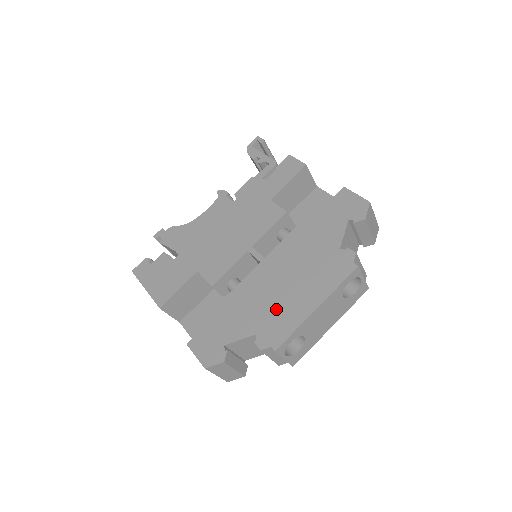
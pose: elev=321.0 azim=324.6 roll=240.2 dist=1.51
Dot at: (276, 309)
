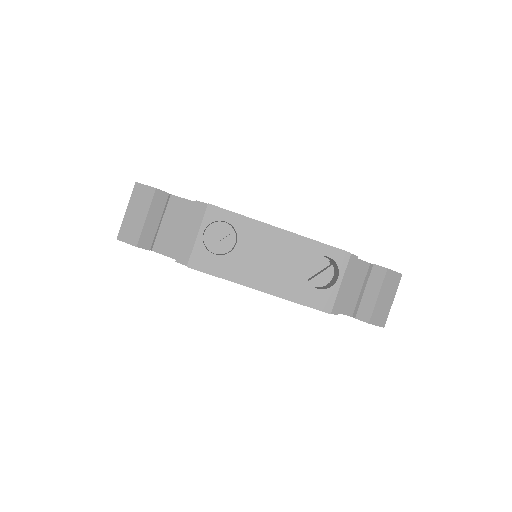
Dot at: occluded
